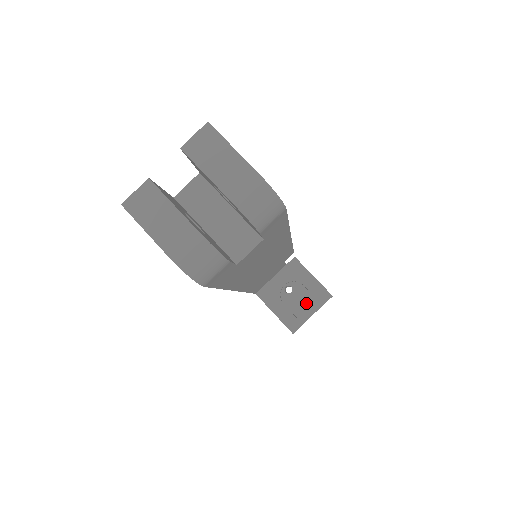
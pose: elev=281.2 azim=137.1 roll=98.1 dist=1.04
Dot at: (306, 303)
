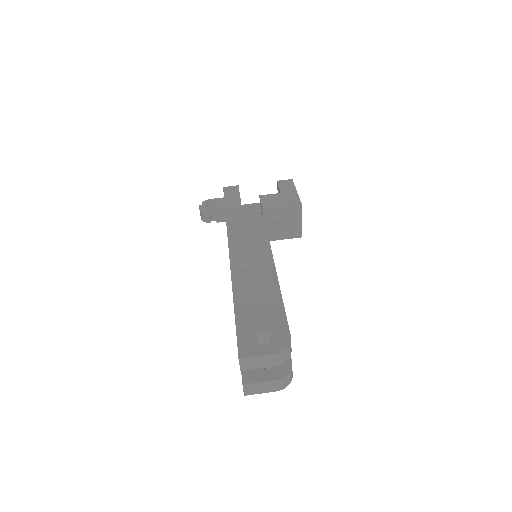
Dot at: (292, 219)
